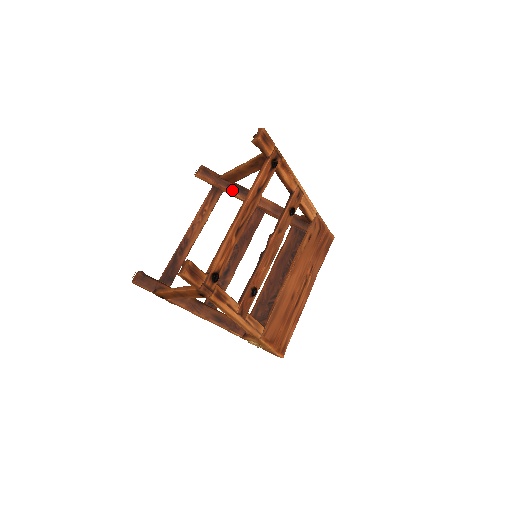
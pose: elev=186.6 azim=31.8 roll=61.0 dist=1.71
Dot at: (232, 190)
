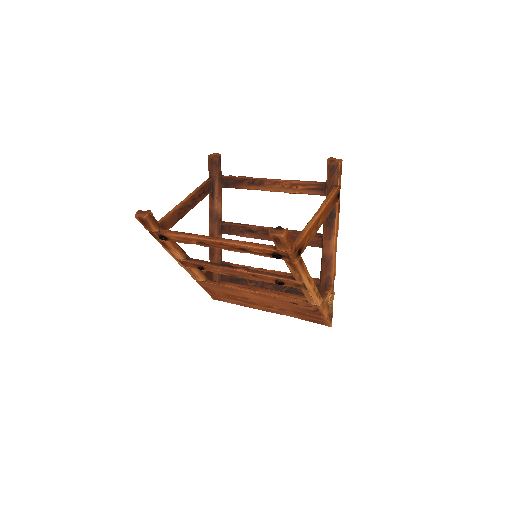
Dot at: occluded
